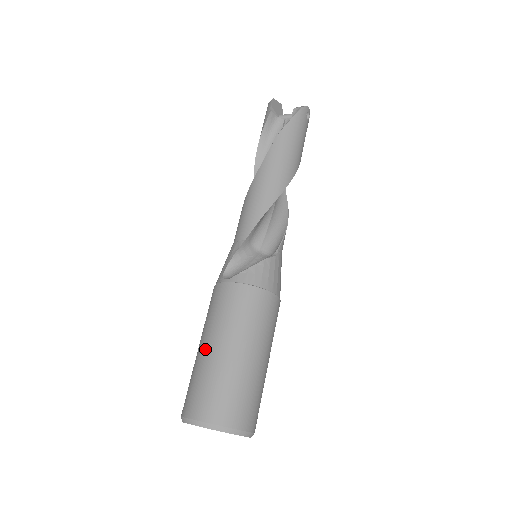
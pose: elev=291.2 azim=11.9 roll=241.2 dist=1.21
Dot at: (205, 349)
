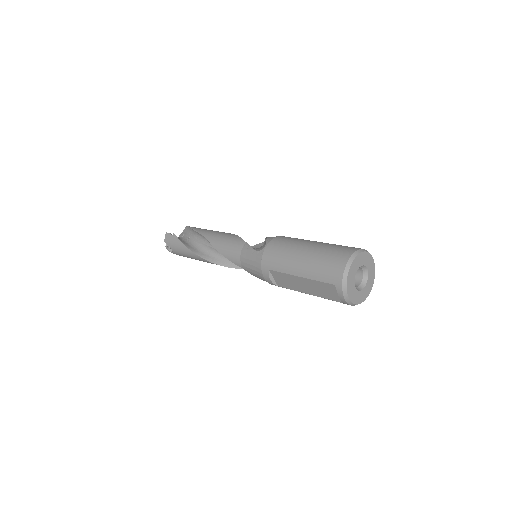
Dot at: (304, 256)
